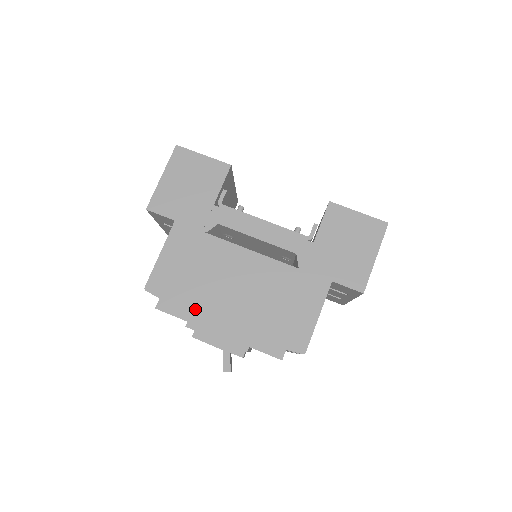
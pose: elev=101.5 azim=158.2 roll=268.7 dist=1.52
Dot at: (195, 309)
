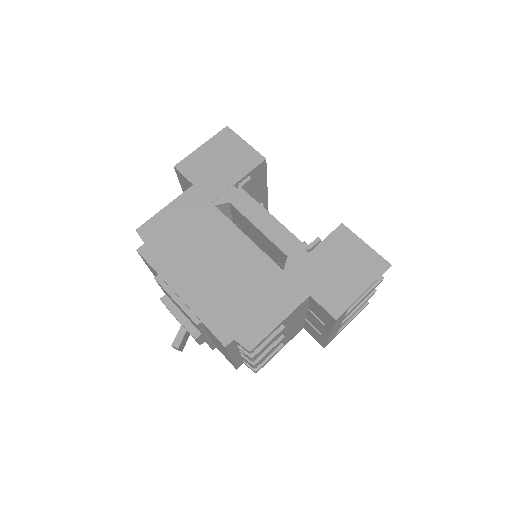
Dot at: (170, 265)
